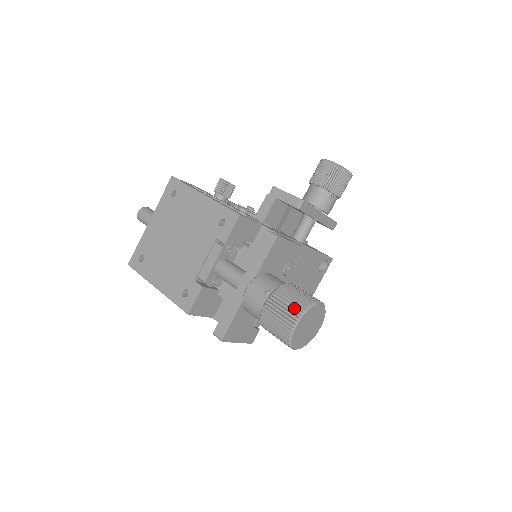
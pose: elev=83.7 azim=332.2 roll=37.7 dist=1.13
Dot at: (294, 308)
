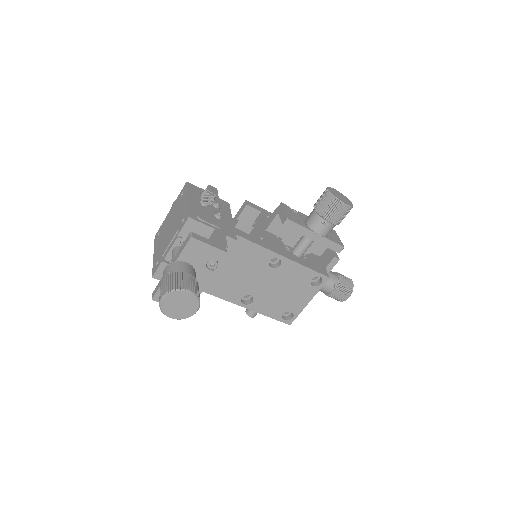
Dot at: (167, 288)
